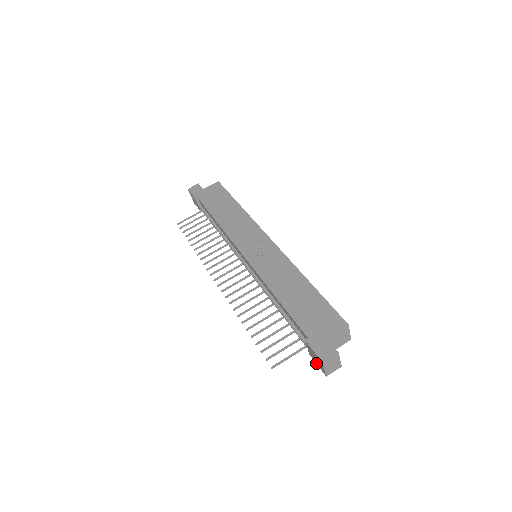
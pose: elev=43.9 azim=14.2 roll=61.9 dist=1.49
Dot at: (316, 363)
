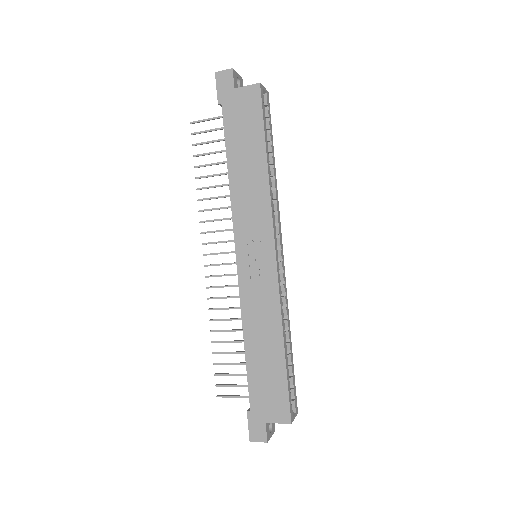
Dot at: occluded
